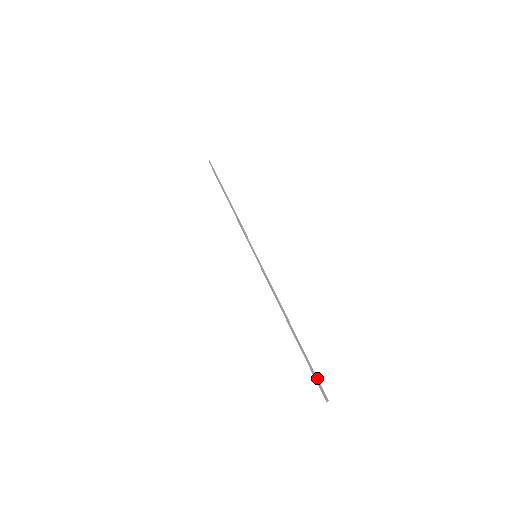
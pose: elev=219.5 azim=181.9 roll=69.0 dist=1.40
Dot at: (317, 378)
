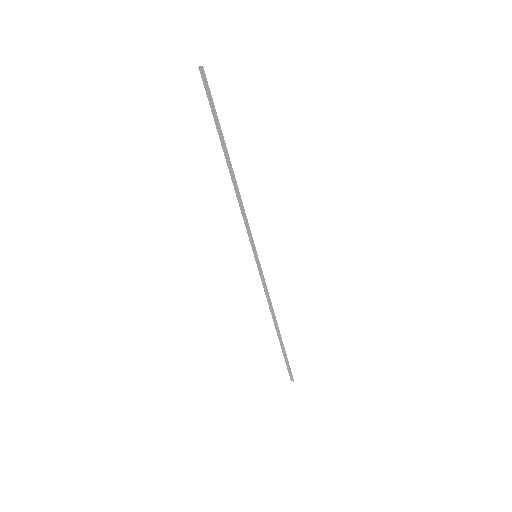
Dot at: (290, 368)
